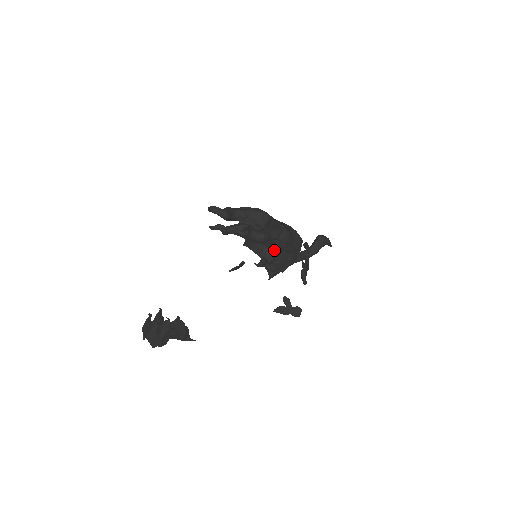
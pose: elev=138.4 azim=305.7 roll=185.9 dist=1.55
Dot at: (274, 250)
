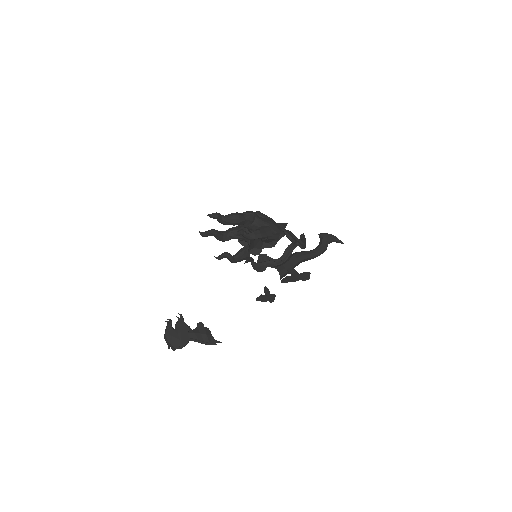
Dot at: occluded
